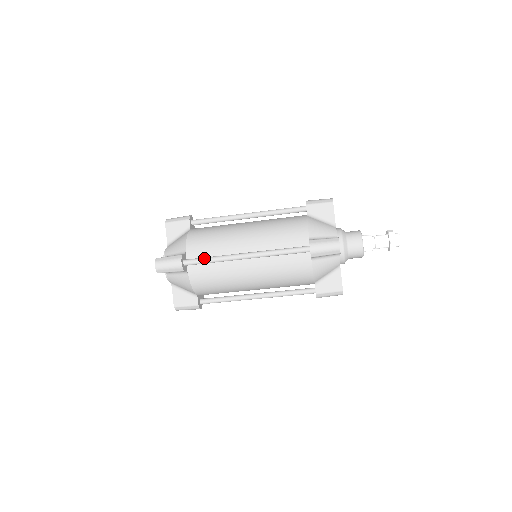
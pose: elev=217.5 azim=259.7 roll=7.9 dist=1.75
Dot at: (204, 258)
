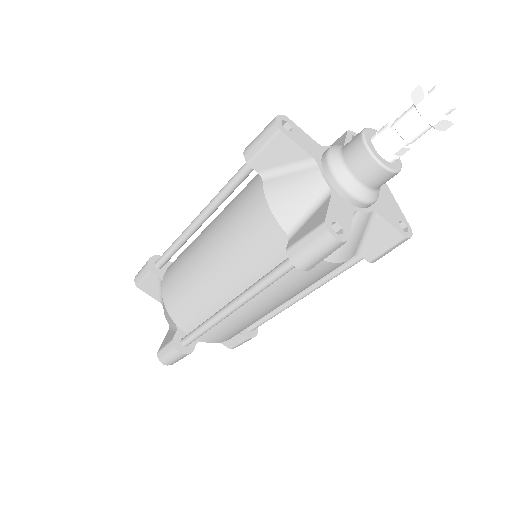
Dot at: (195, 332)
